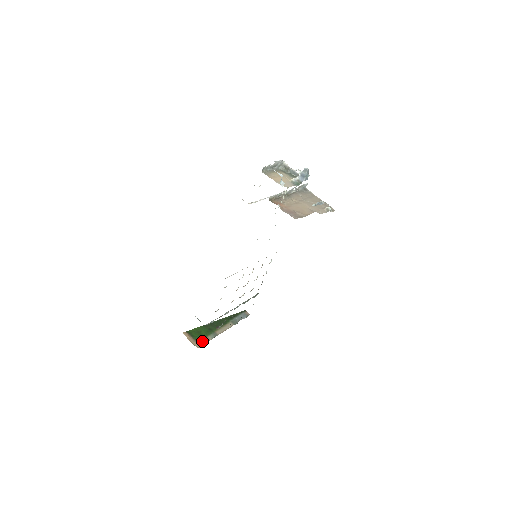
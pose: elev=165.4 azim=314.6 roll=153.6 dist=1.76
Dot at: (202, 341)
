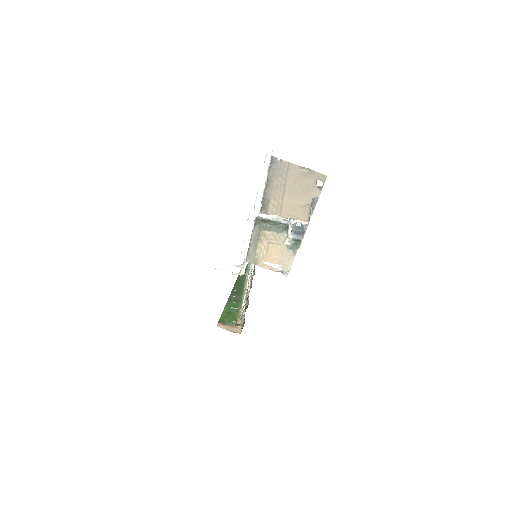
Dot at: (239, 322)
